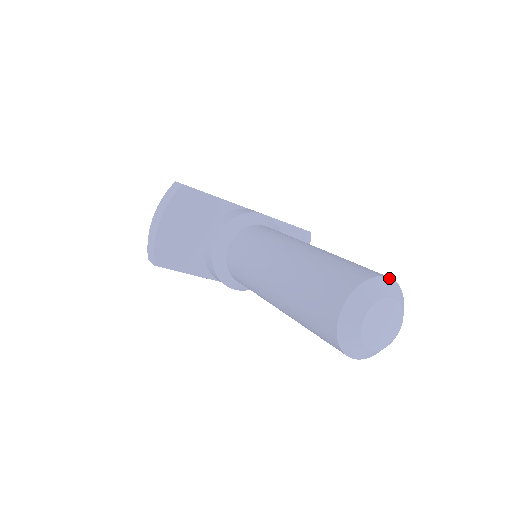
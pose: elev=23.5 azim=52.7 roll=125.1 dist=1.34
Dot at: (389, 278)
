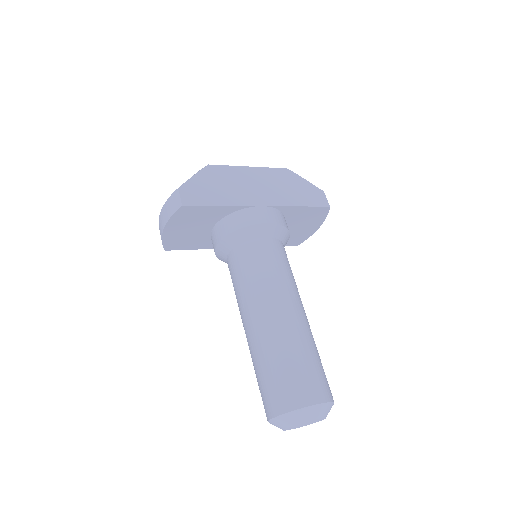
Dot at: (317, 405)
